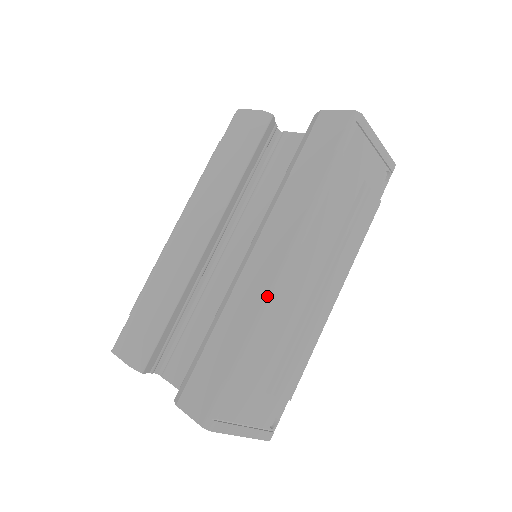
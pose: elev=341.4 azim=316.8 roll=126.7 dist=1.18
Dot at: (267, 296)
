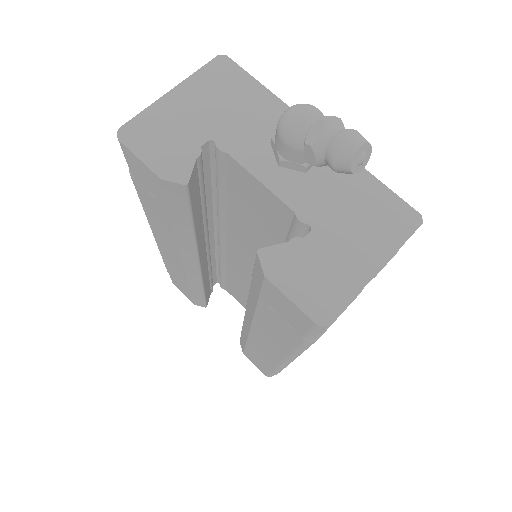
Dot at: (279, 366)
